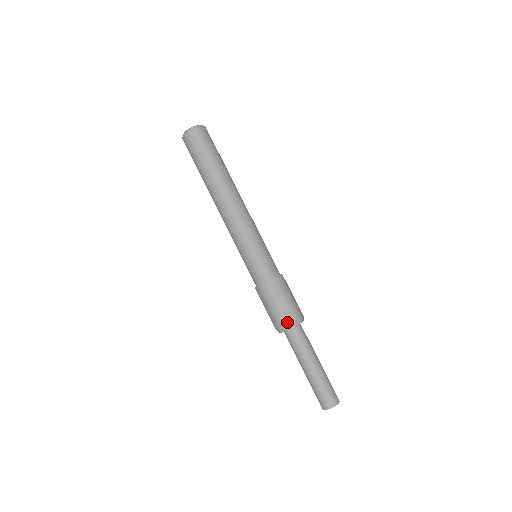
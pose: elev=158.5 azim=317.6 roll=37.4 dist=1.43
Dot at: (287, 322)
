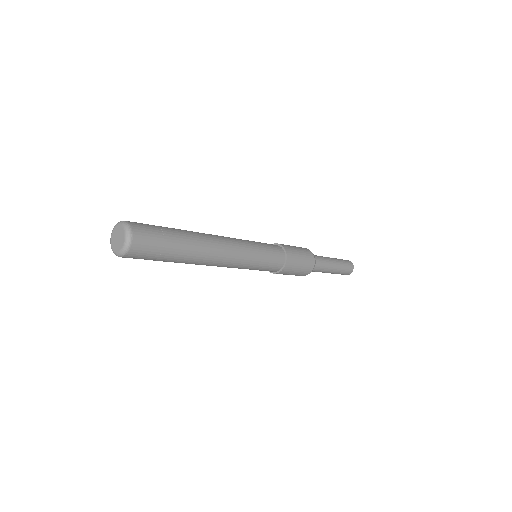
Dot at: (310, 271)
